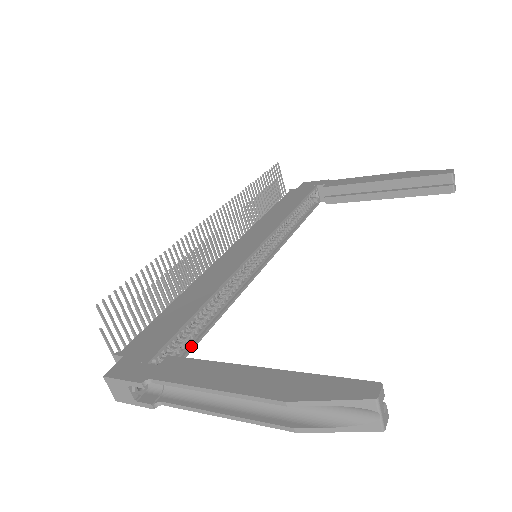
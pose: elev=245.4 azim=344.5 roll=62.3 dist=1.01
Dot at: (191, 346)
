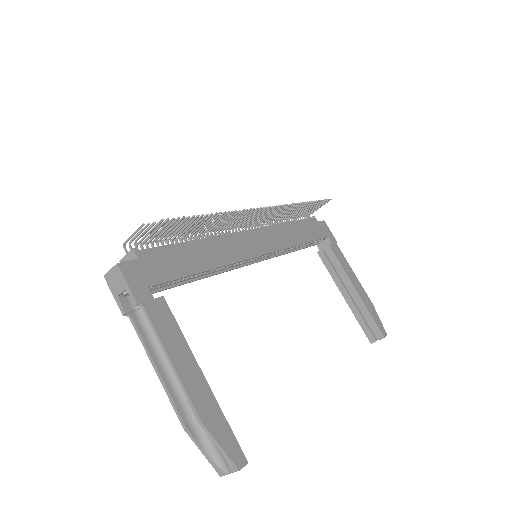
Dot at: (173, 286)
